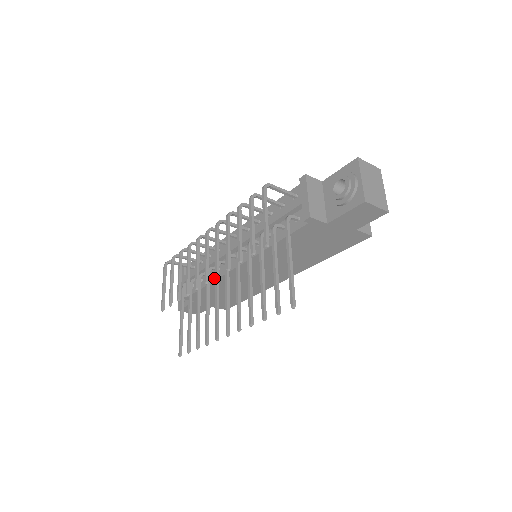
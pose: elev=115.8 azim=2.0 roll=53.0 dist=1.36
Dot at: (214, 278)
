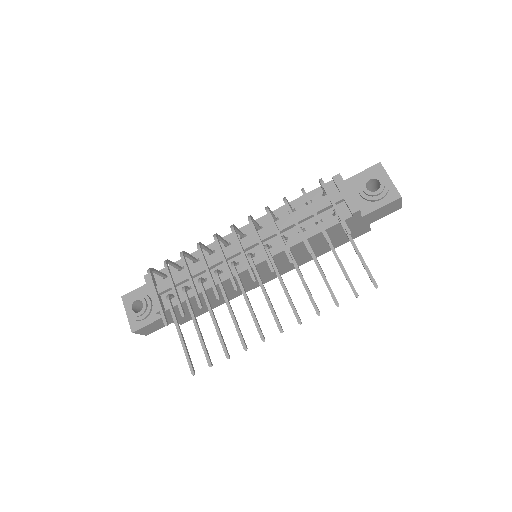
Dot at: (215, 282)
